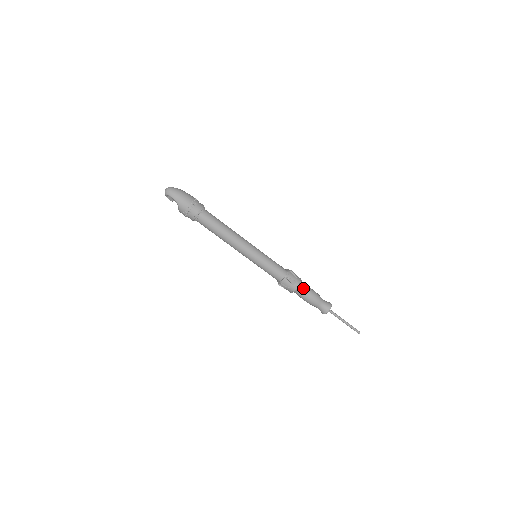
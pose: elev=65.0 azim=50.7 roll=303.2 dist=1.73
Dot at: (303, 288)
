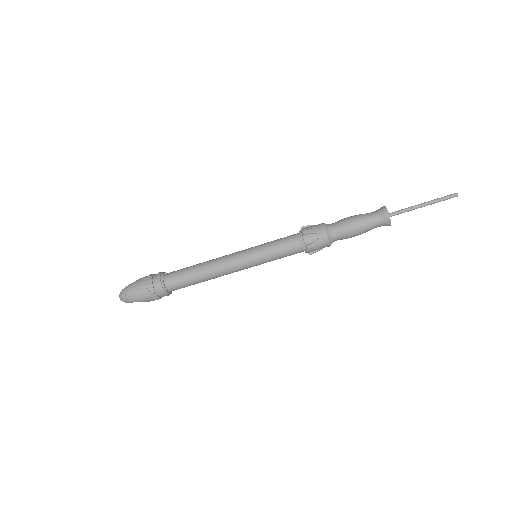
Dot at: (335, 233)
